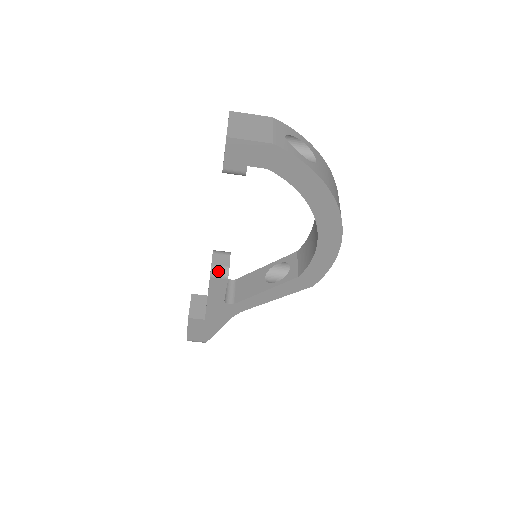
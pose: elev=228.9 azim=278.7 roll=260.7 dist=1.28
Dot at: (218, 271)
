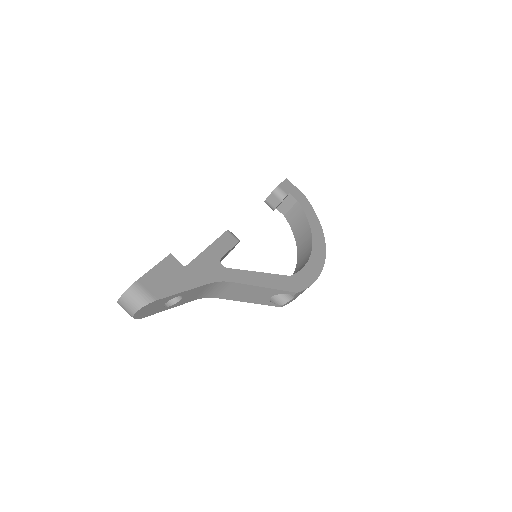
Dot at: (233, 234)
